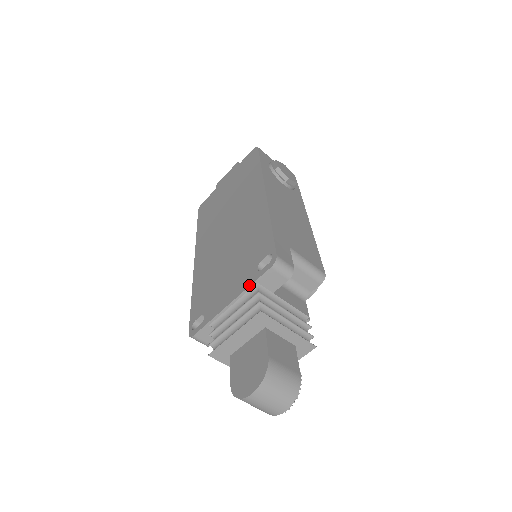
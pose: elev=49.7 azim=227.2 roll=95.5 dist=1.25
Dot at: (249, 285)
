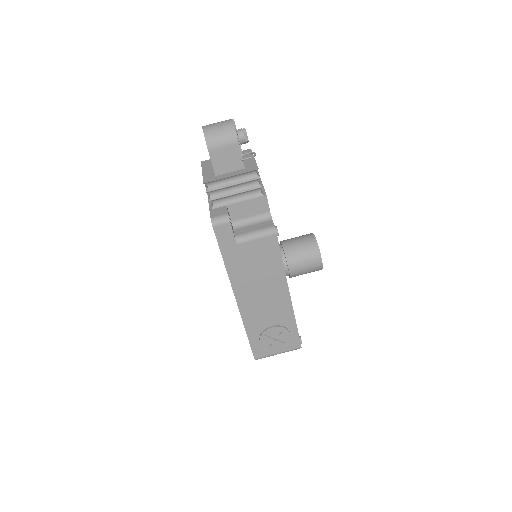
Dot at: occluded
